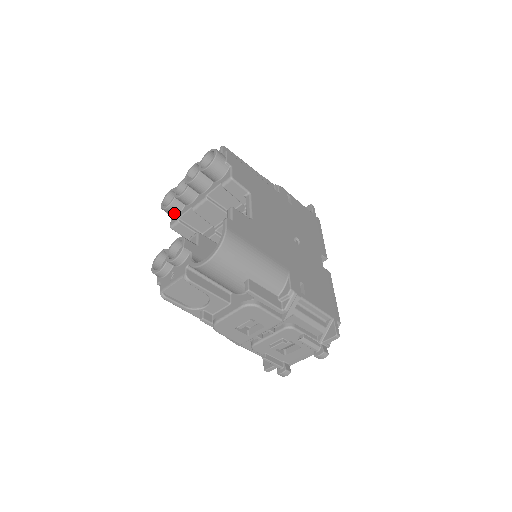
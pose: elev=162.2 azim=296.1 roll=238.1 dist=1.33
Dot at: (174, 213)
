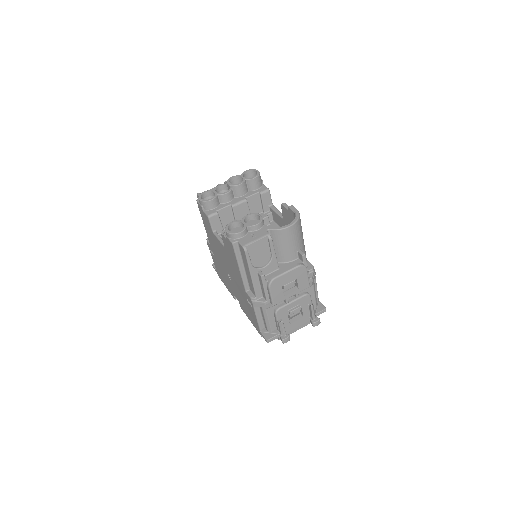
Dot at: (212, 207)
